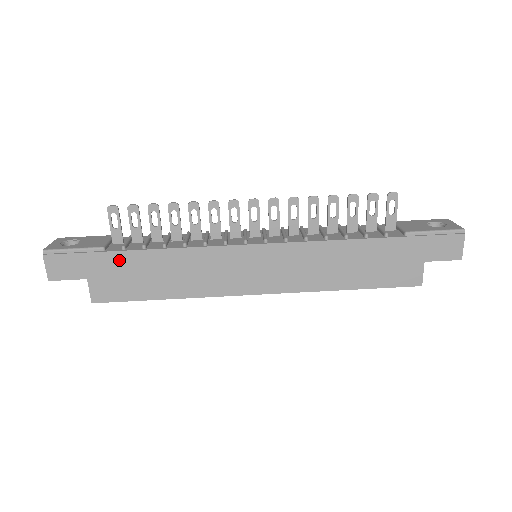
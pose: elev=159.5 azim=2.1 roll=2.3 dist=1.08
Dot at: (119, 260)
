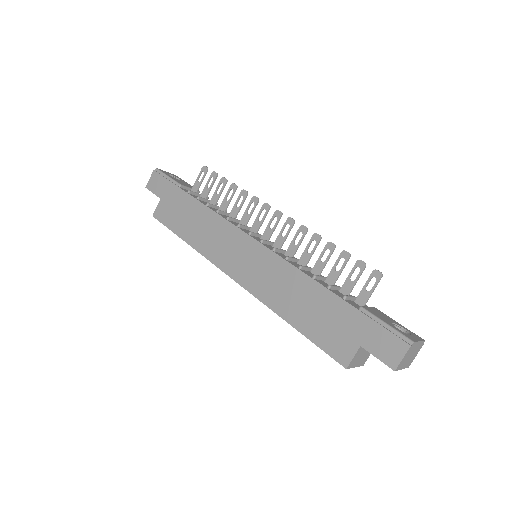
Dot at: (181, 197)
